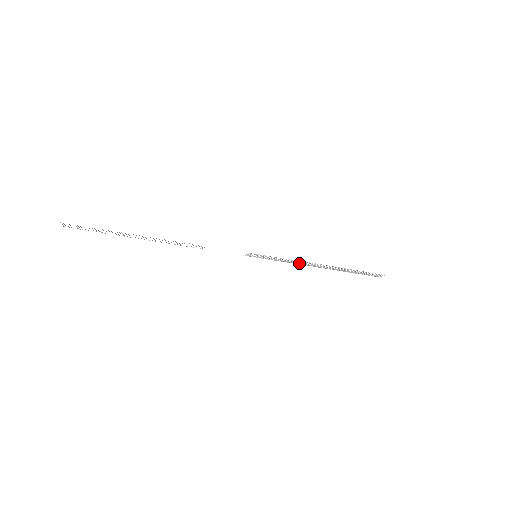
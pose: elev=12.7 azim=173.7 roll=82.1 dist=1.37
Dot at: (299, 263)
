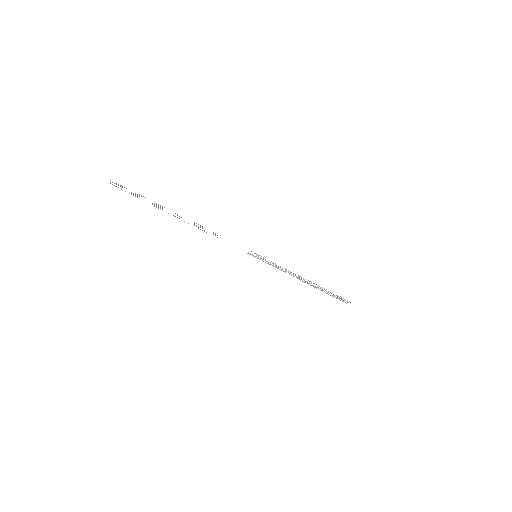
Dot at: (288, 272)
